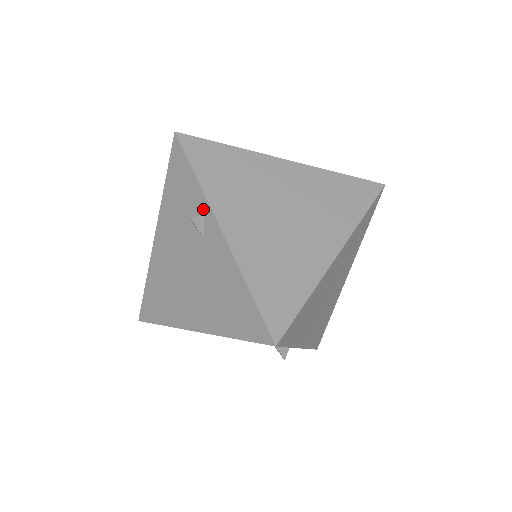
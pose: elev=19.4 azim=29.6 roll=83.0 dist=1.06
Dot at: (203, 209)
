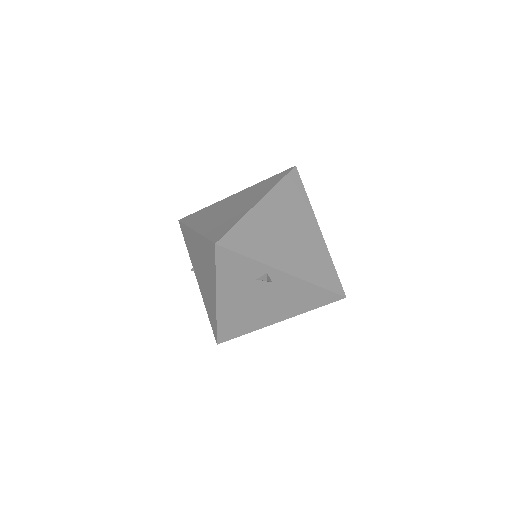
Dot at: (265, 270)
